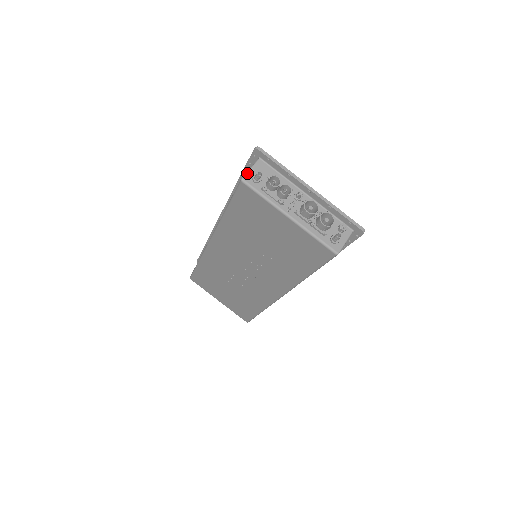
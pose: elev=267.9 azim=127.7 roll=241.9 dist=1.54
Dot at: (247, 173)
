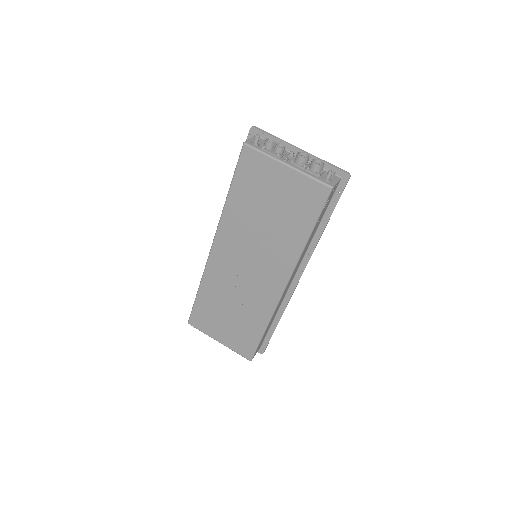
Dot at: (247, 140)
